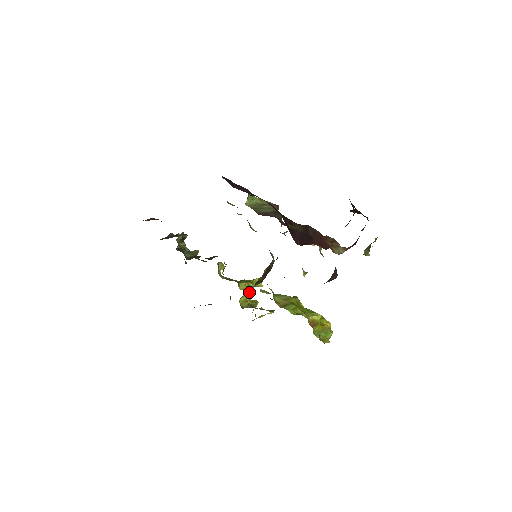
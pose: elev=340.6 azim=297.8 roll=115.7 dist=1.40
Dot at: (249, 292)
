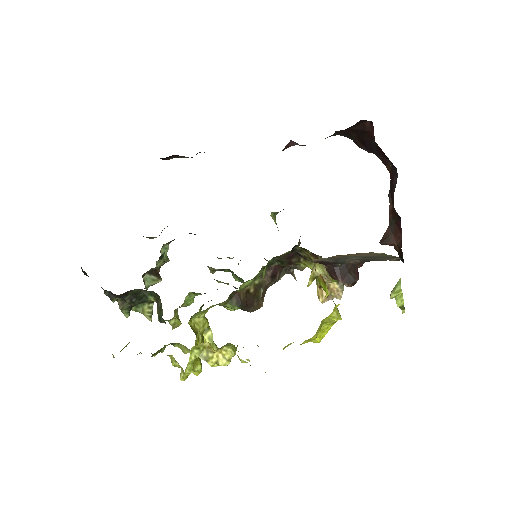
Dot at: (202, 339)
